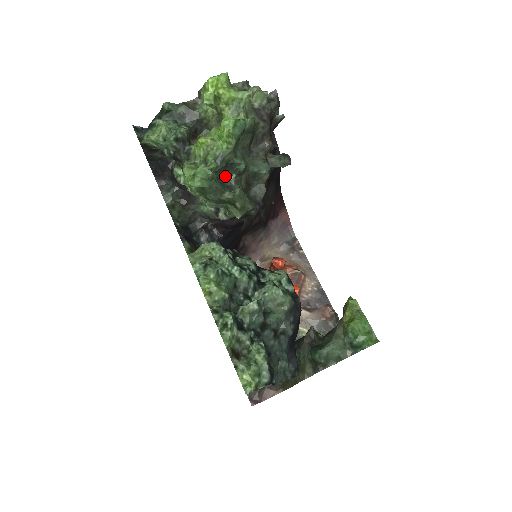
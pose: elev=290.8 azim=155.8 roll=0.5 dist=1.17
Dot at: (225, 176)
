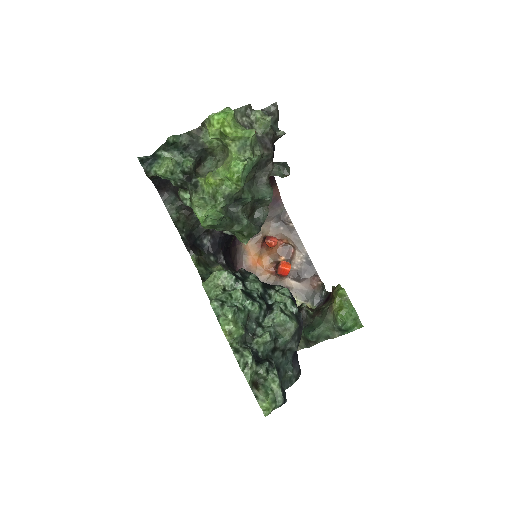
Dot at: (232, 206)
